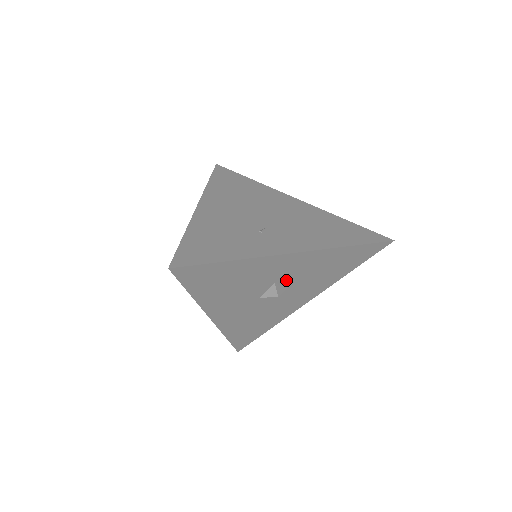
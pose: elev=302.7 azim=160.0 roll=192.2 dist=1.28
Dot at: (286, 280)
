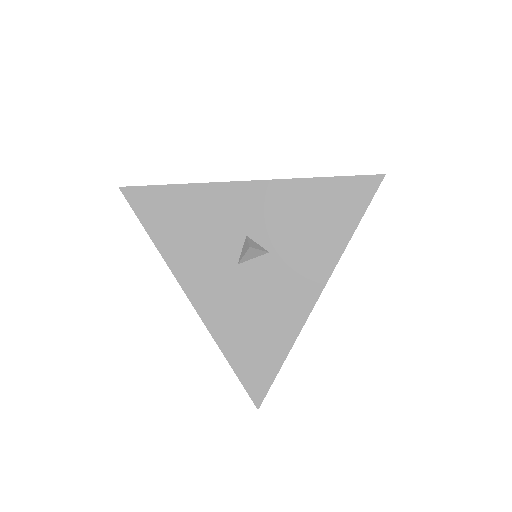
Dot at: (261, 233)
